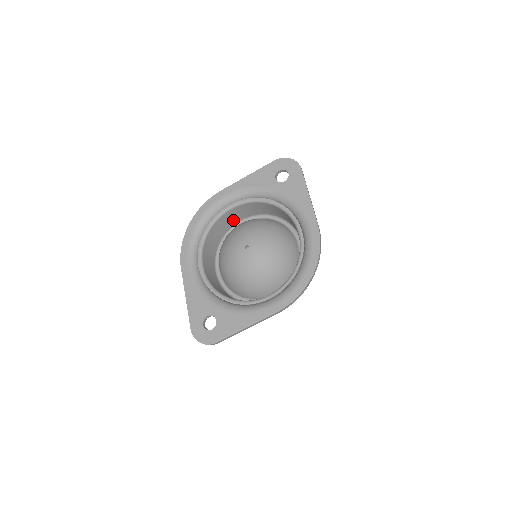
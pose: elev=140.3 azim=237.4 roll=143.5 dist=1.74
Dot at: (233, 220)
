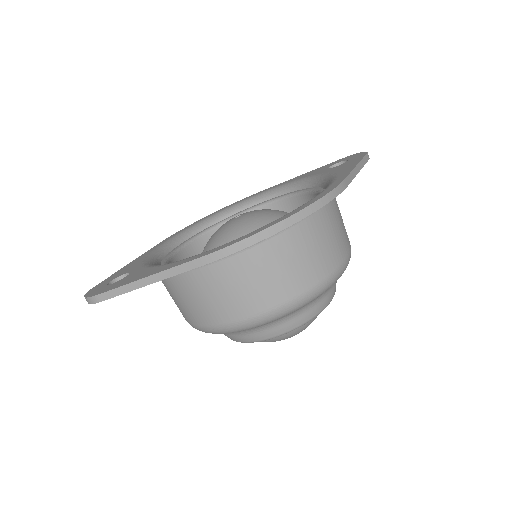
Dot at: occluded
